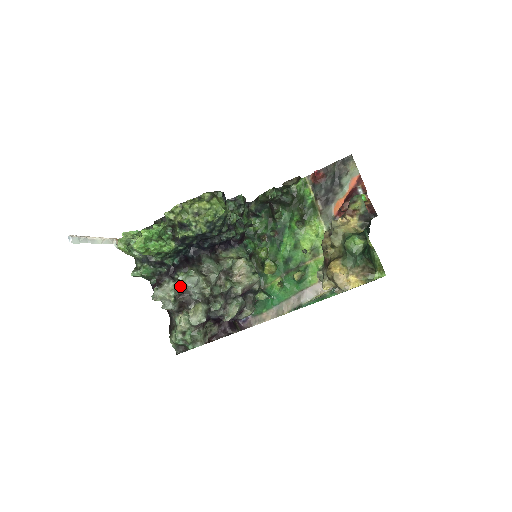
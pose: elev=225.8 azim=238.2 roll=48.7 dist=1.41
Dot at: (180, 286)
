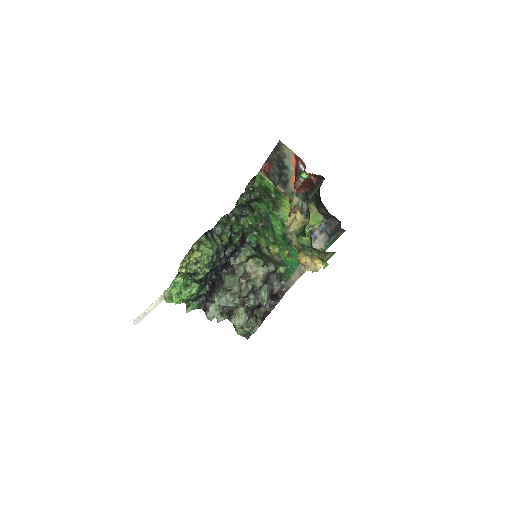
Dot at: (219, 305)
